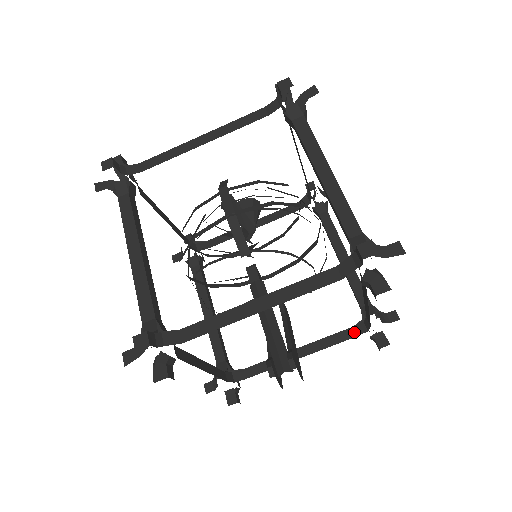
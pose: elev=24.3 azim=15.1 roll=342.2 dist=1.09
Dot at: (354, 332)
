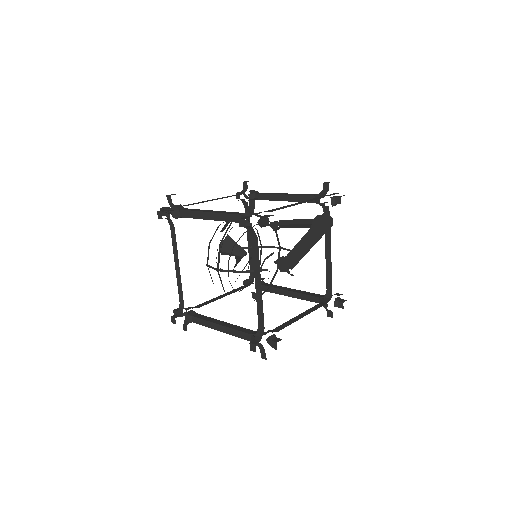
Dot at: (324, 303)
